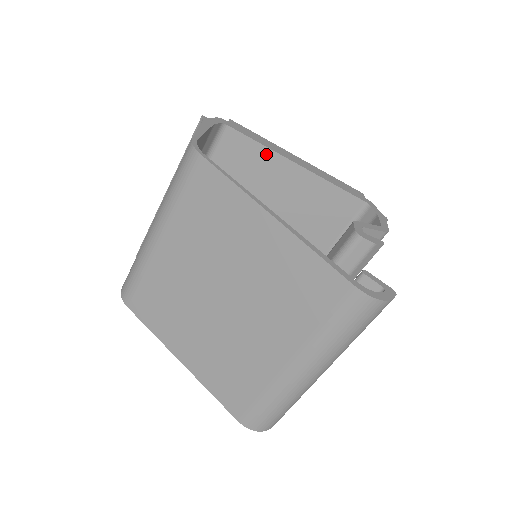
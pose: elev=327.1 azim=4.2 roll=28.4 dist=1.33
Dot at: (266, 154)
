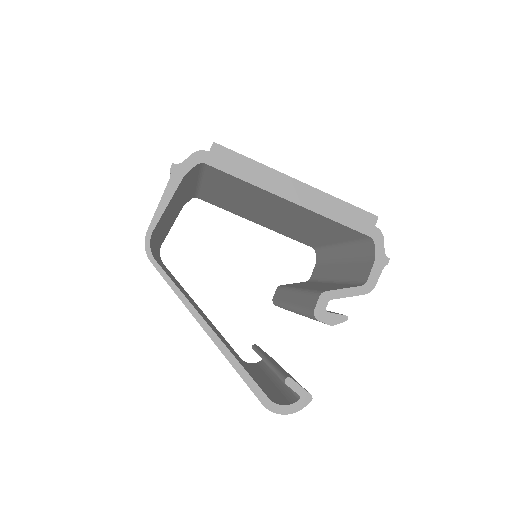
Dot at: (253, 187)
